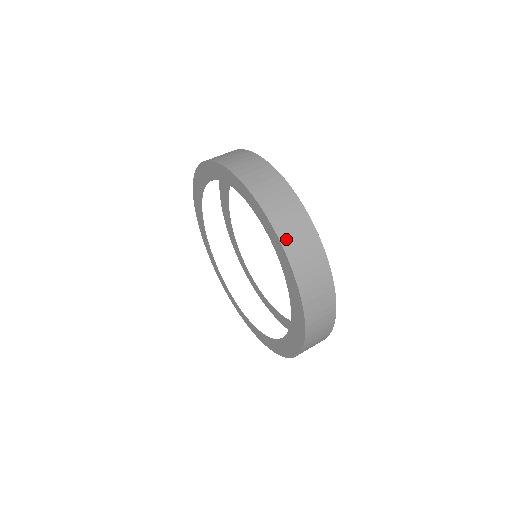
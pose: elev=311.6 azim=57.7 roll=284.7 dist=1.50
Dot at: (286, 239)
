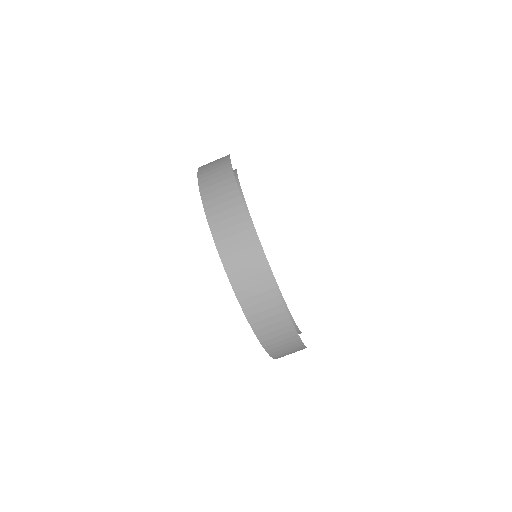
Dot at: occluded
